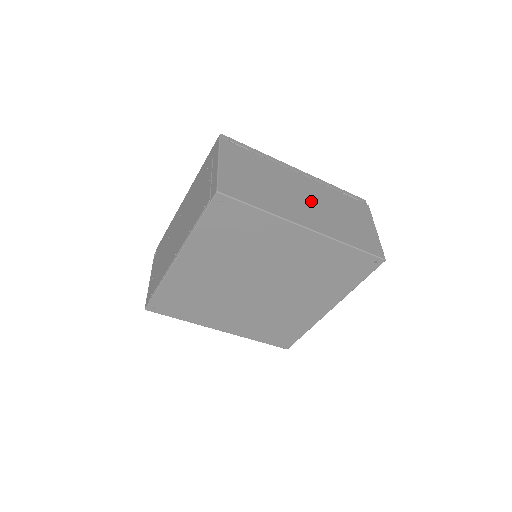
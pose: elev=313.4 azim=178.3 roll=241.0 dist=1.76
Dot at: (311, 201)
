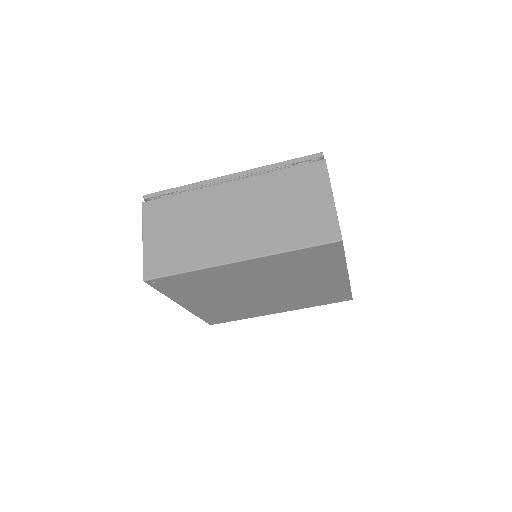
Dot at: (243, 216)
